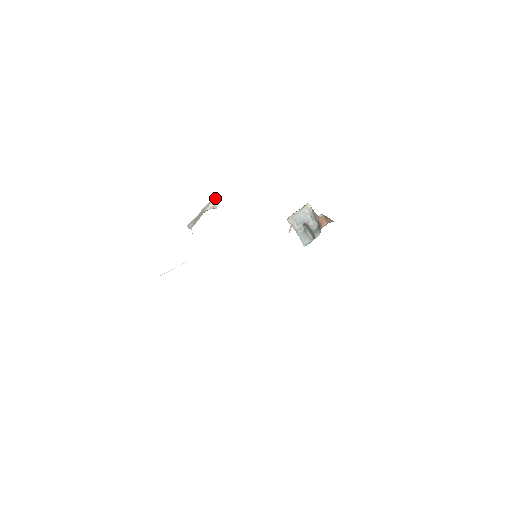
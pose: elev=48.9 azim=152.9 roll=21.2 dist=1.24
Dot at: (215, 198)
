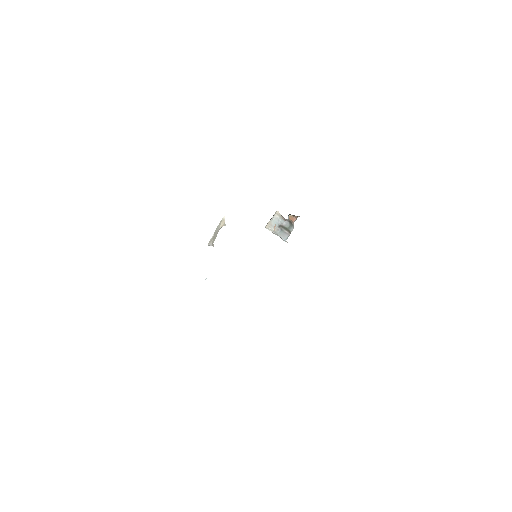
Dot at: (223, 219)
